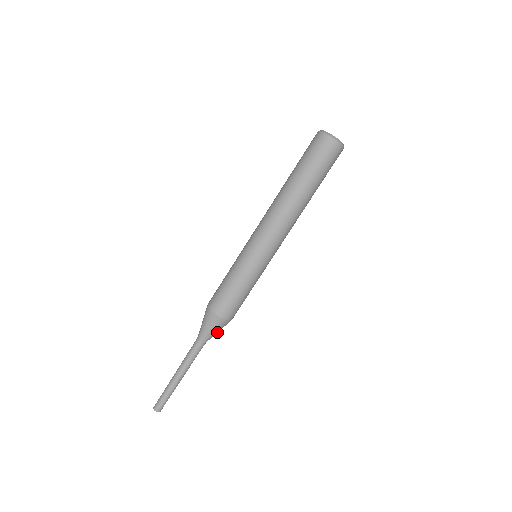
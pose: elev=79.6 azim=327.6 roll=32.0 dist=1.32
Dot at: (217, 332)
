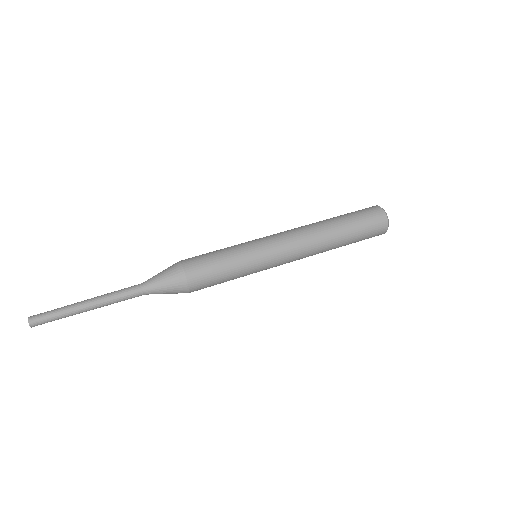
Dot at: (165, 293)
